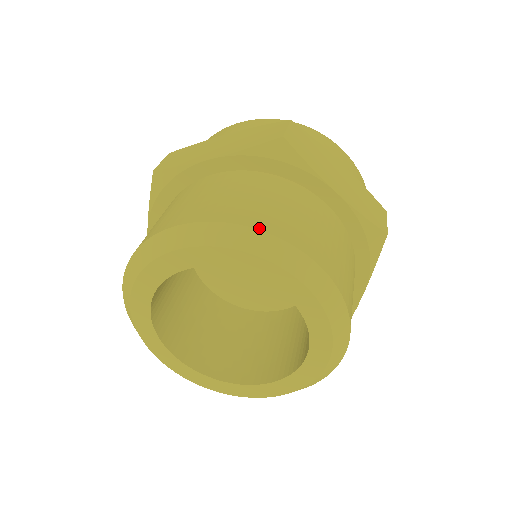
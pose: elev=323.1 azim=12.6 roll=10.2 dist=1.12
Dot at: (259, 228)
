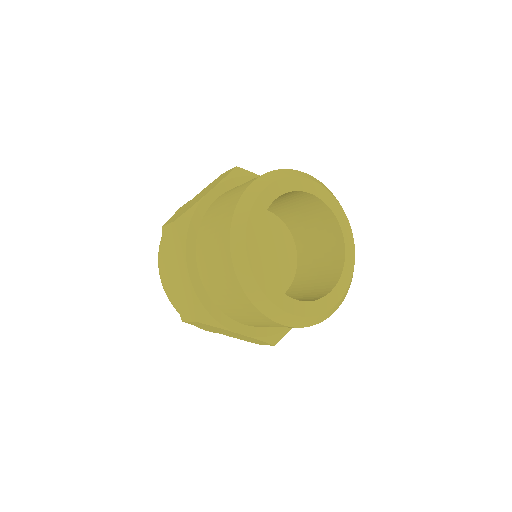
Dot at: (284, 169)
